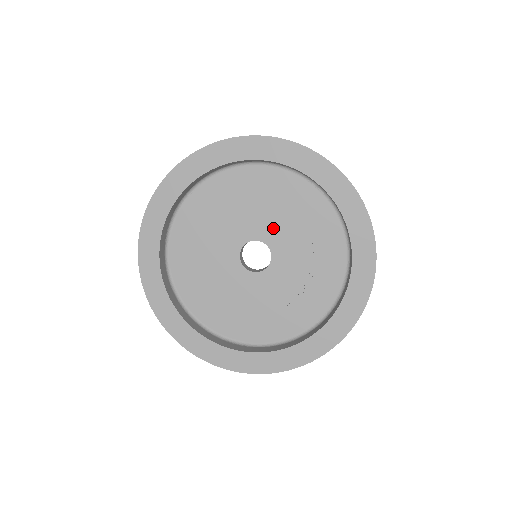
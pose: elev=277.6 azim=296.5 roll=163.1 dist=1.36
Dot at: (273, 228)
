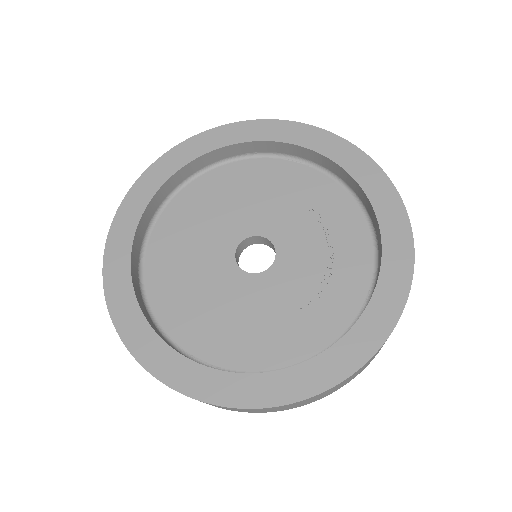
Dot at: (265, 217)
